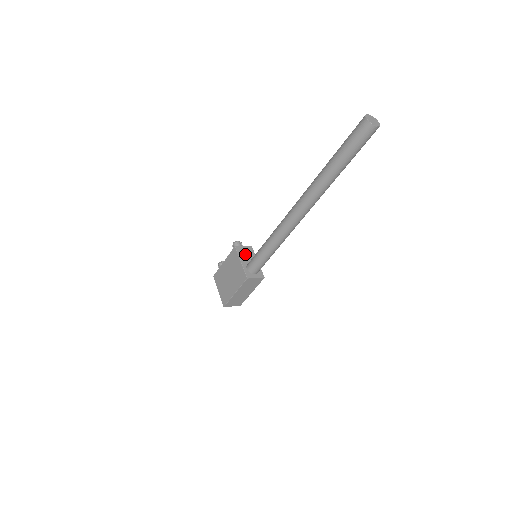
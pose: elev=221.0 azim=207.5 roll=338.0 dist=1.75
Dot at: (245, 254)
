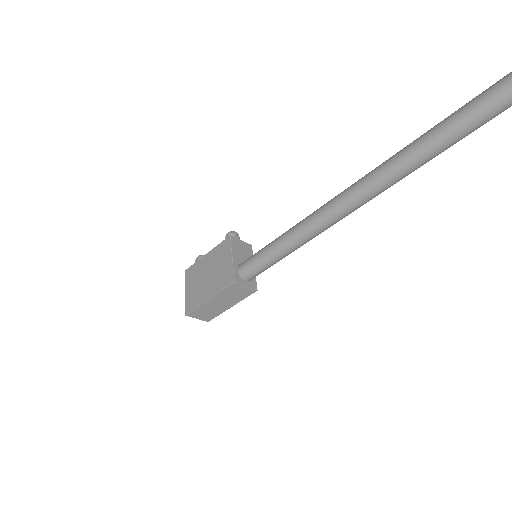
Dot at: (240, 250)
